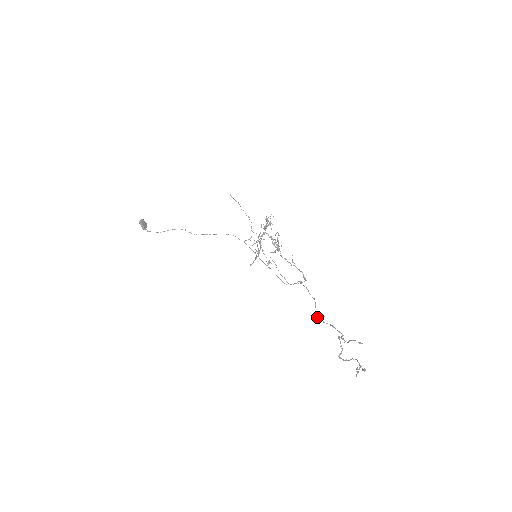
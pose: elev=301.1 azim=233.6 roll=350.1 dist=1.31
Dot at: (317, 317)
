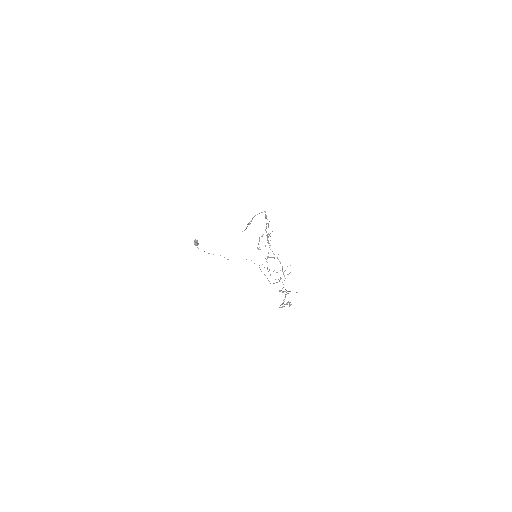
Dot at: (279, 291)
